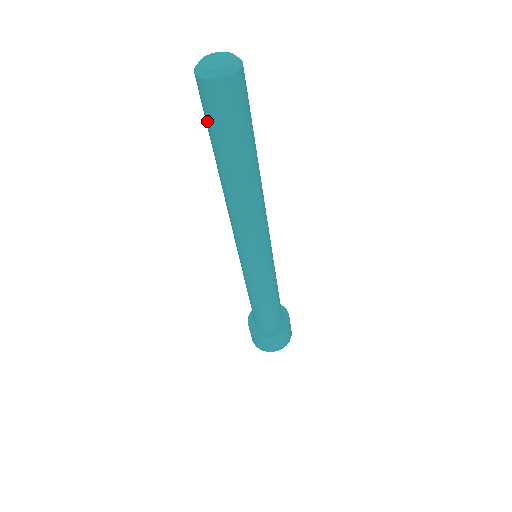
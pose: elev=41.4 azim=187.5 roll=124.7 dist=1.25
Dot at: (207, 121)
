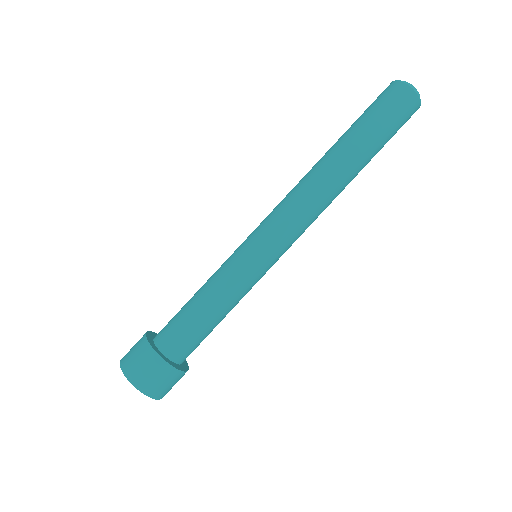
Dot at: (376, 112)
